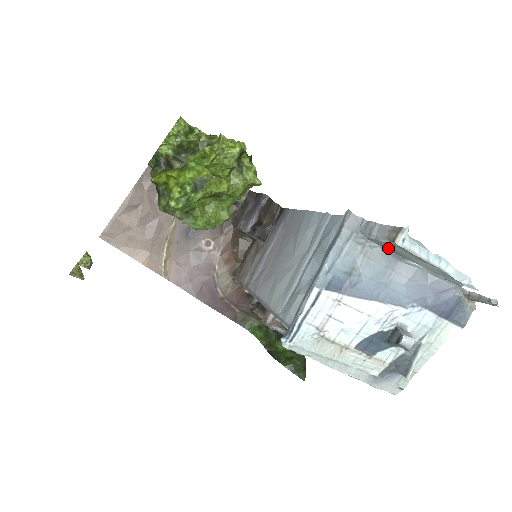
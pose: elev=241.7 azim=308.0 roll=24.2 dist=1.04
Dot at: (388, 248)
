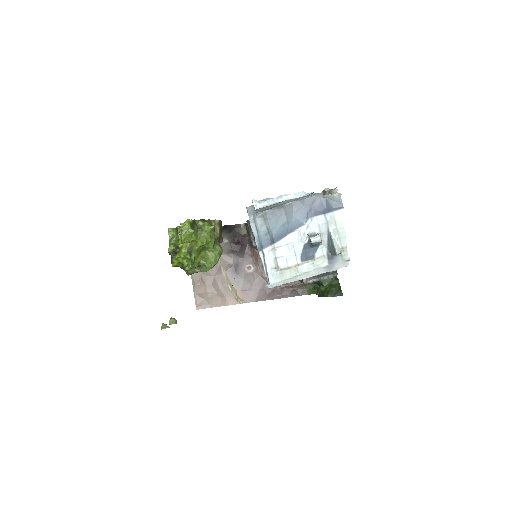
Dot at: (270, 208)
